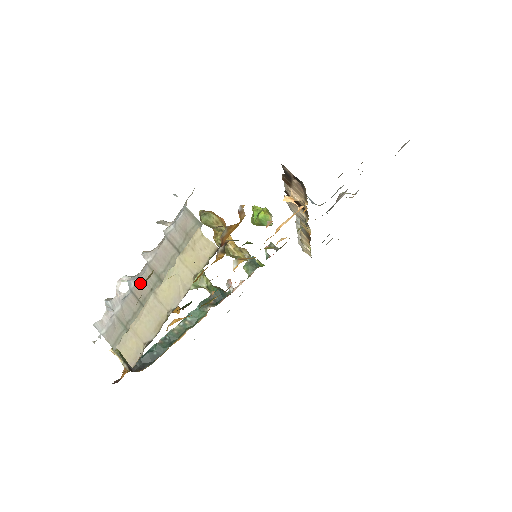
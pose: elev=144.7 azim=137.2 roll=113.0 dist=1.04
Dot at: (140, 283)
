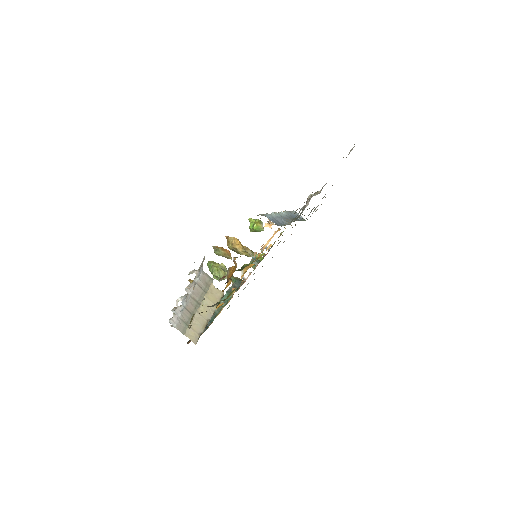
Dot at: (188, 304)
